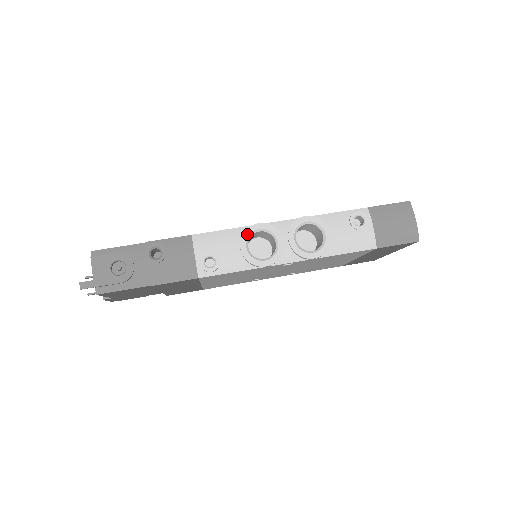
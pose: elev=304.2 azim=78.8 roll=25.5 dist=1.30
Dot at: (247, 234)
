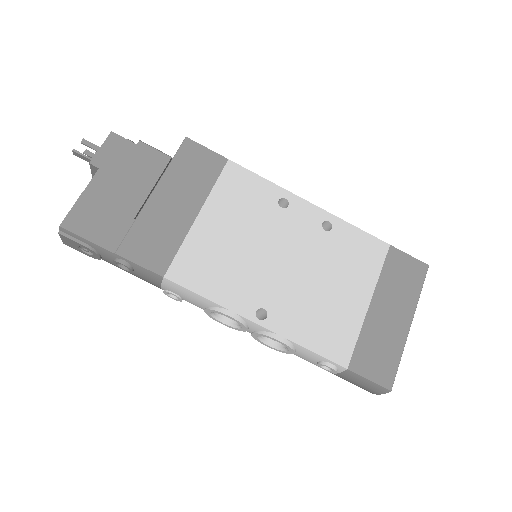
Dot at: (215, 312)
